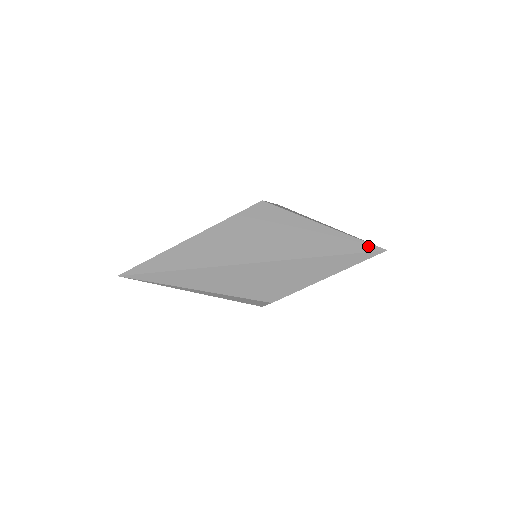
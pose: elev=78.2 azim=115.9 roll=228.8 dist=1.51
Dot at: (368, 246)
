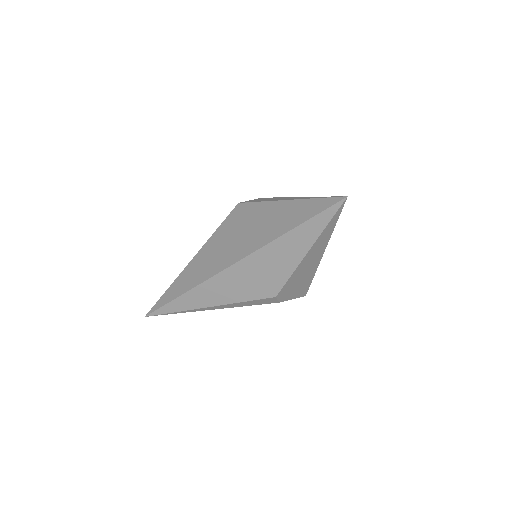
Dot at: (327, 202)
